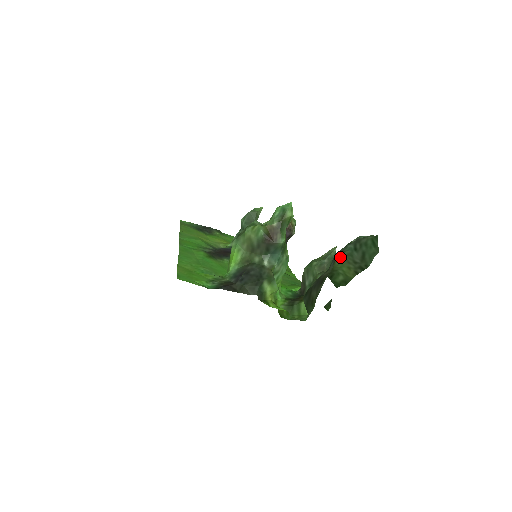
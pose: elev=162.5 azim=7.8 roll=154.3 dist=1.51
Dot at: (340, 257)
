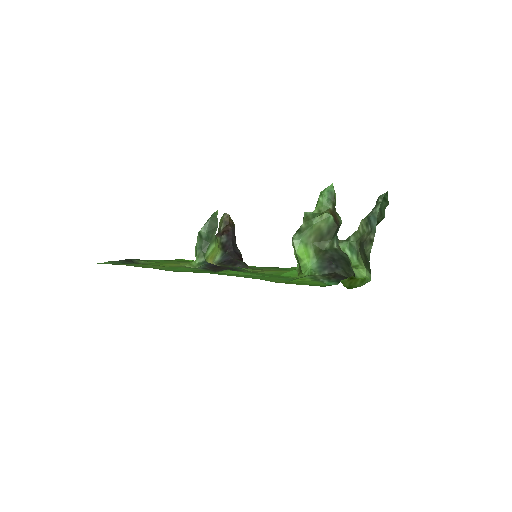
Dot at: (363, 220)
